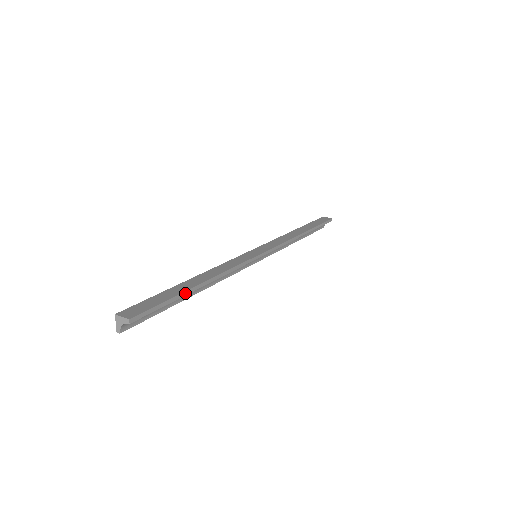
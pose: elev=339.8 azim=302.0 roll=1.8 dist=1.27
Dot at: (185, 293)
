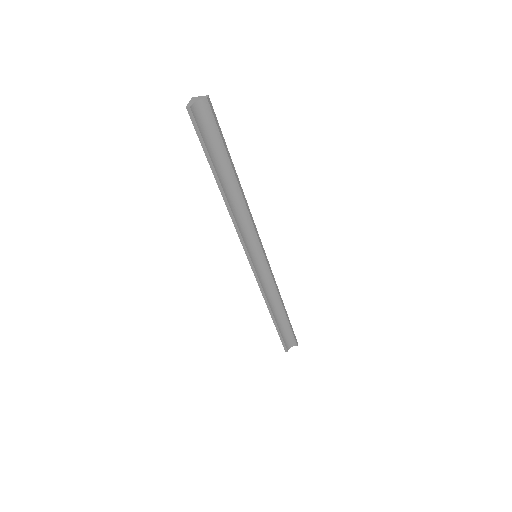
Dot at: (230, 159)
